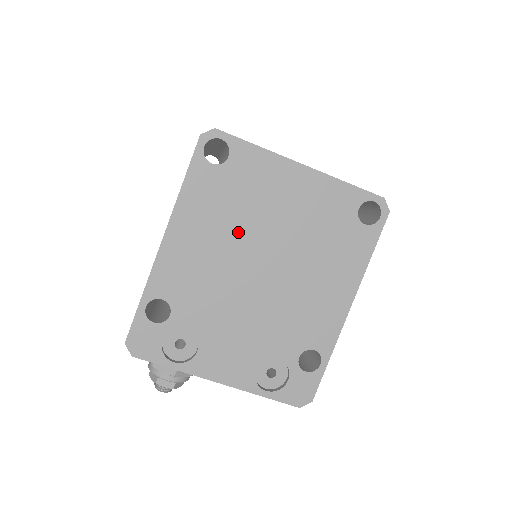
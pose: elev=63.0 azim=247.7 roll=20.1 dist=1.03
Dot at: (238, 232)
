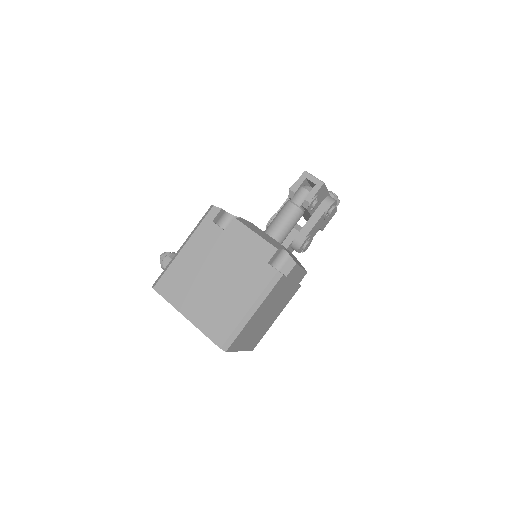
Dot at: occluded
